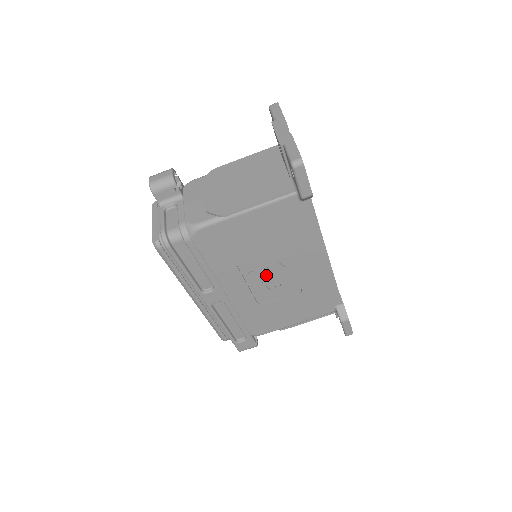
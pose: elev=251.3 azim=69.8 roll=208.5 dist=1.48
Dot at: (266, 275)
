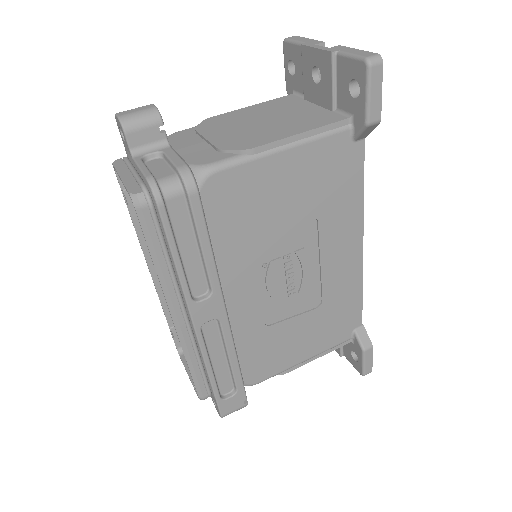
Dot at: (285, 271)
